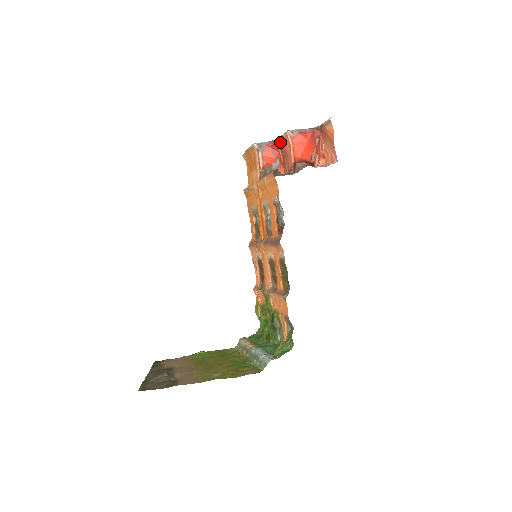
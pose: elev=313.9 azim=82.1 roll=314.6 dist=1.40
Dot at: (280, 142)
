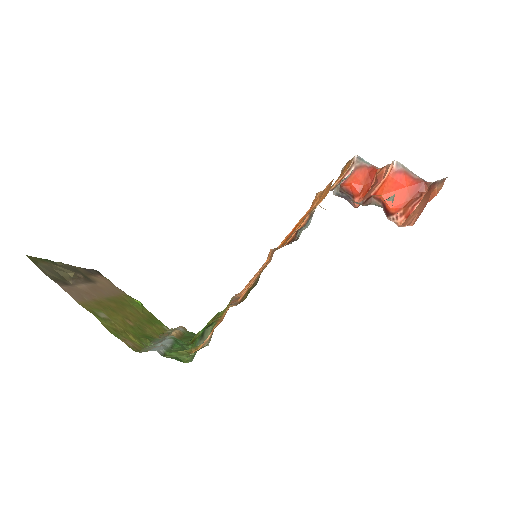
Dot at: (380, 171)
